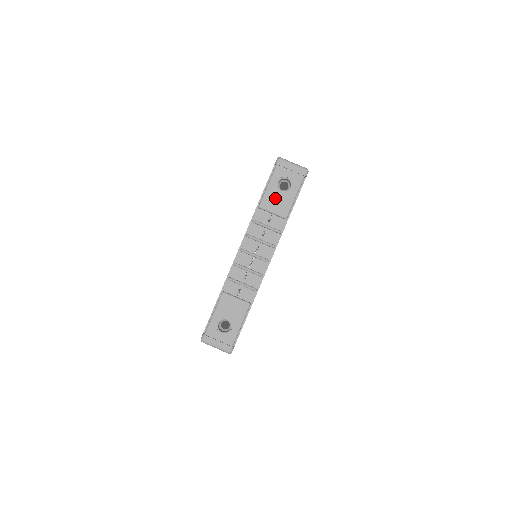
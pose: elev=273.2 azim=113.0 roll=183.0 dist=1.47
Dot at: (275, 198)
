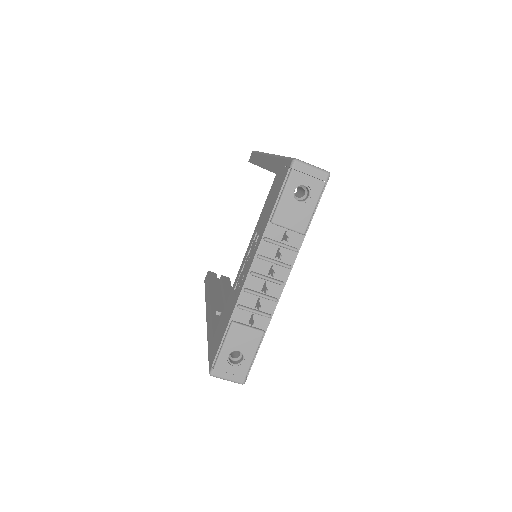
Dot at: (291, 211)
